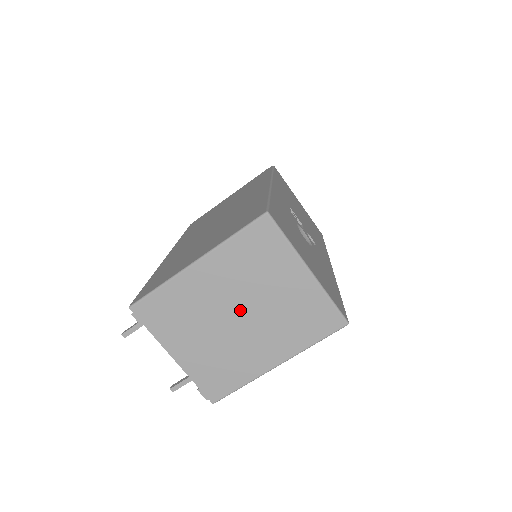
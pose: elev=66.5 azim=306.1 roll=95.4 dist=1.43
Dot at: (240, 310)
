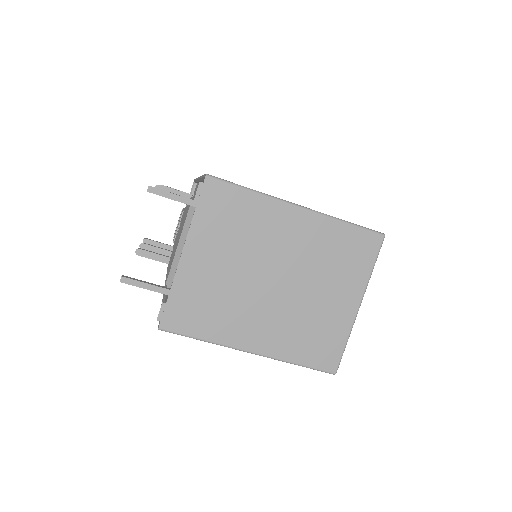
Dot at: (282, 278)
